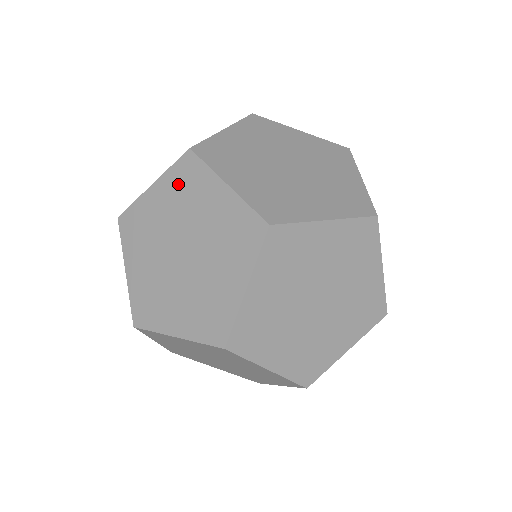
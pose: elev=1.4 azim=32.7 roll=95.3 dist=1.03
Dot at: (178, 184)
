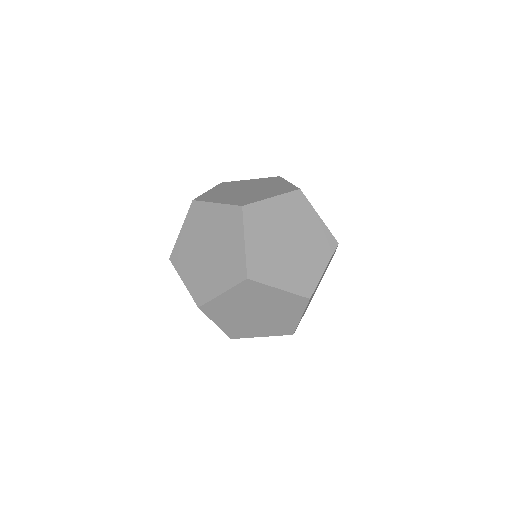
Dot at: (244, 292)
